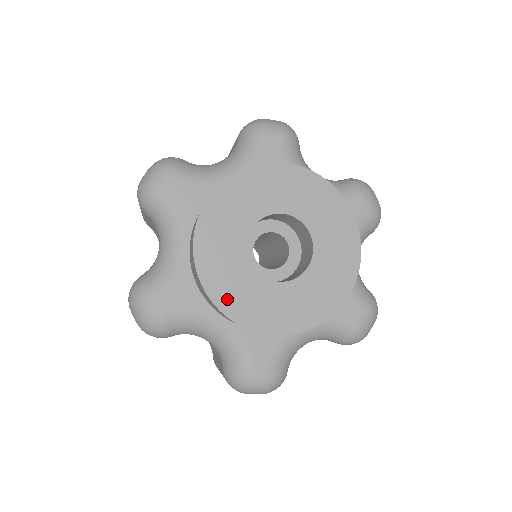
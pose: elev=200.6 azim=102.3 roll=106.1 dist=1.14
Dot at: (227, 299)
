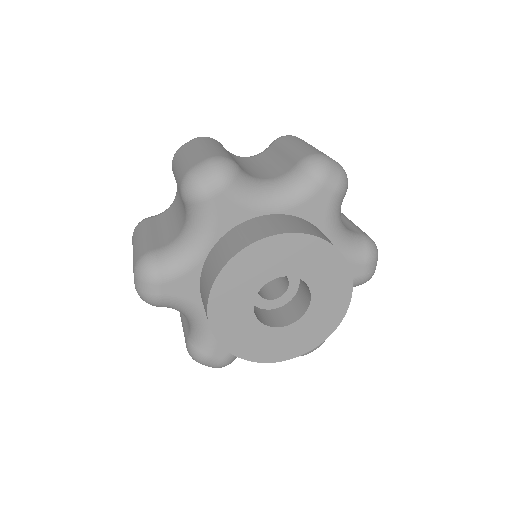
Dot at: (222, 325)
